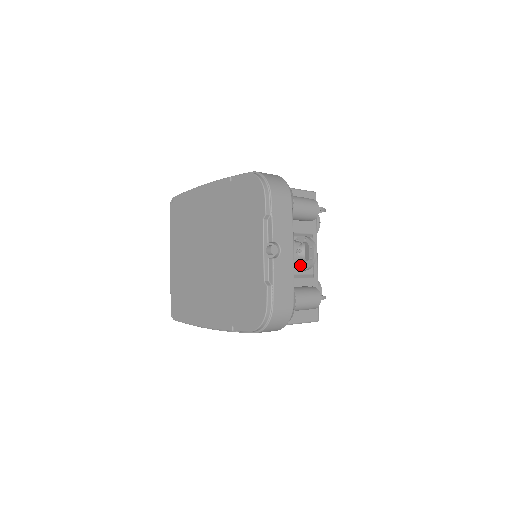
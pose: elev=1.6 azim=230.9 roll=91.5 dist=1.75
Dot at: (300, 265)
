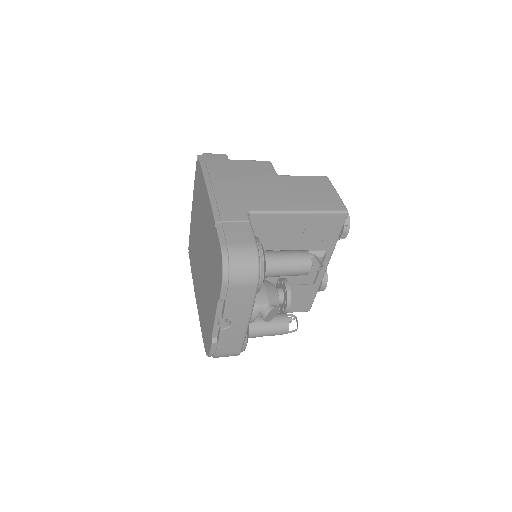
Dot at: occluded
